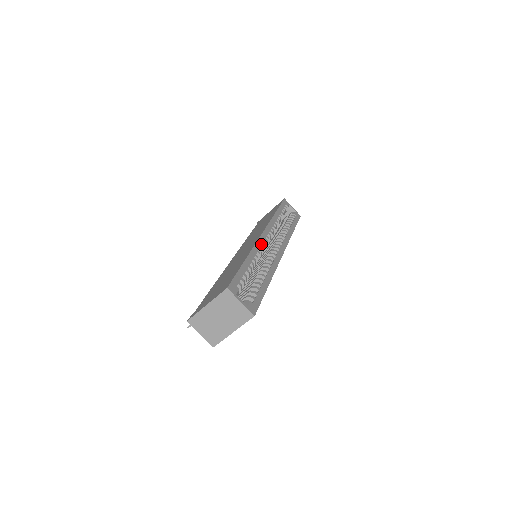
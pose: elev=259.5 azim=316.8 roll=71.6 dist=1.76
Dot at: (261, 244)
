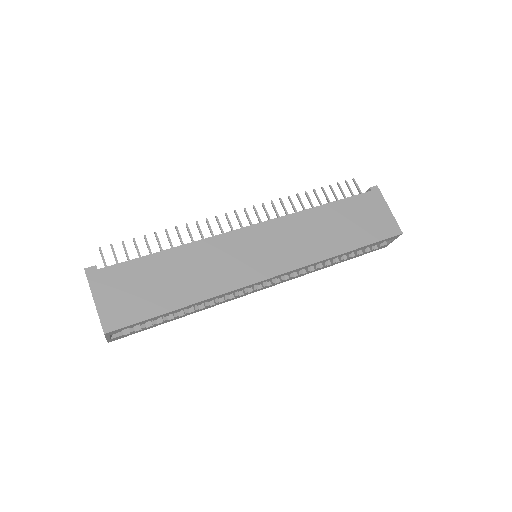
Dot at: (242, 289)
